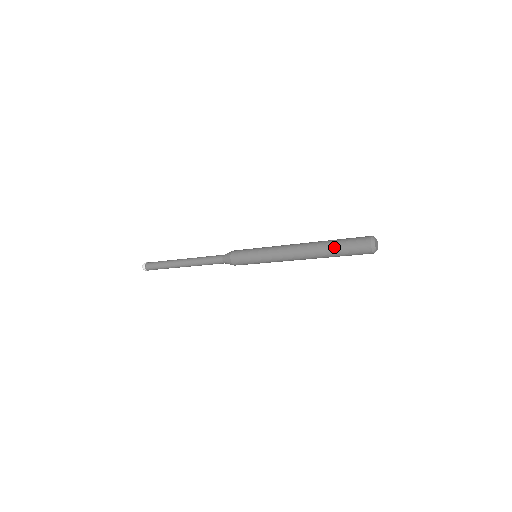
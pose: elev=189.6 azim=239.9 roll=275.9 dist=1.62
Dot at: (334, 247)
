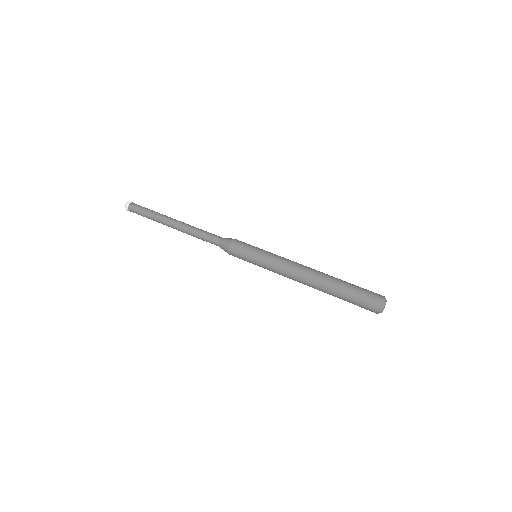
Dot at: (340, 296)
